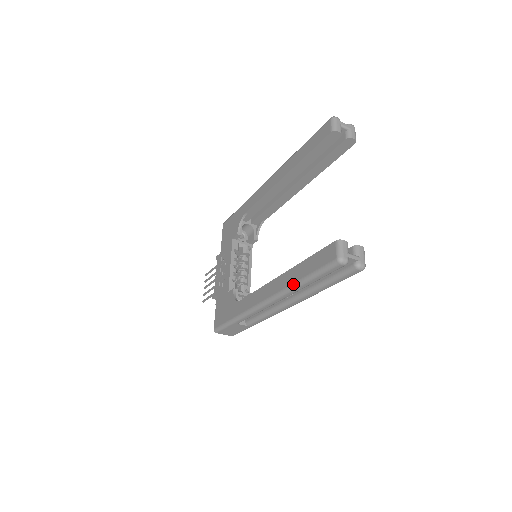
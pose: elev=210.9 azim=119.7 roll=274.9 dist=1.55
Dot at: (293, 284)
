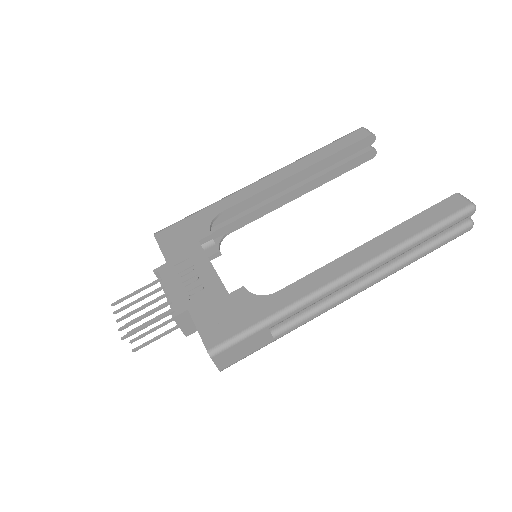
Dot at: (406, 240)
